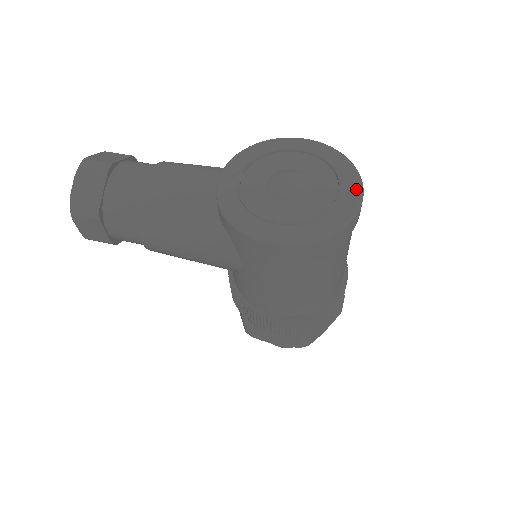
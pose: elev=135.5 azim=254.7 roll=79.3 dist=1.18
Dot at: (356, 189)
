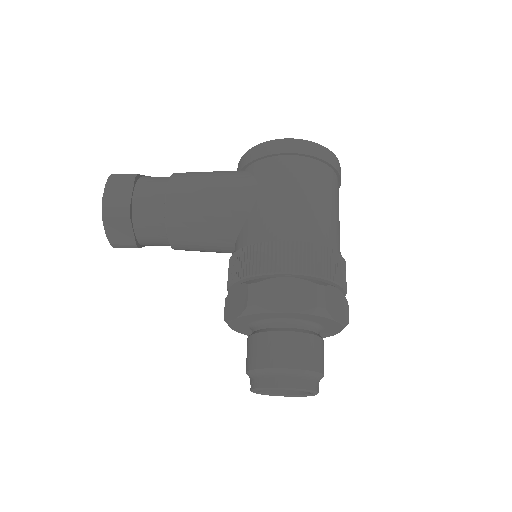
Dot at: occluded
